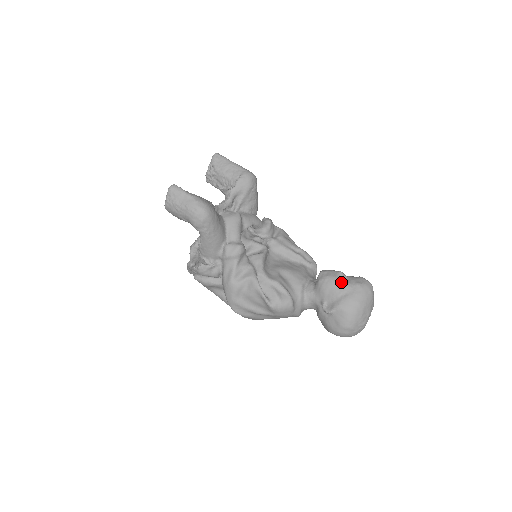
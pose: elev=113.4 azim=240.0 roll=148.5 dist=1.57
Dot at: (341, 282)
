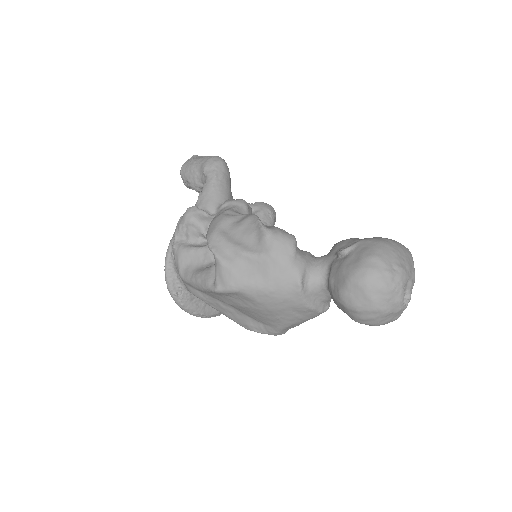
Dot at: occluded
